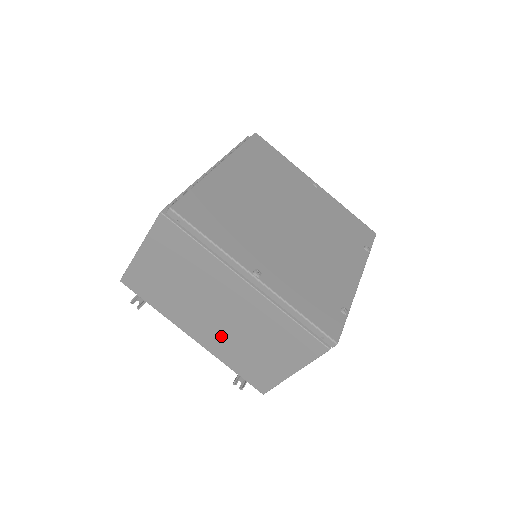
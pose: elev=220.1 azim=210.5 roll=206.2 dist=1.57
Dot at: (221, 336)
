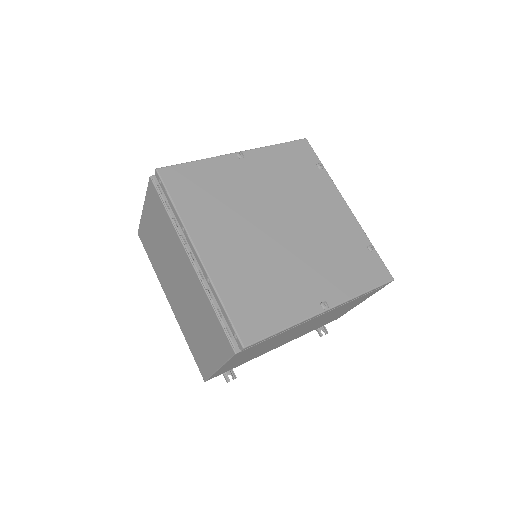
Dot at: (301, 333)
